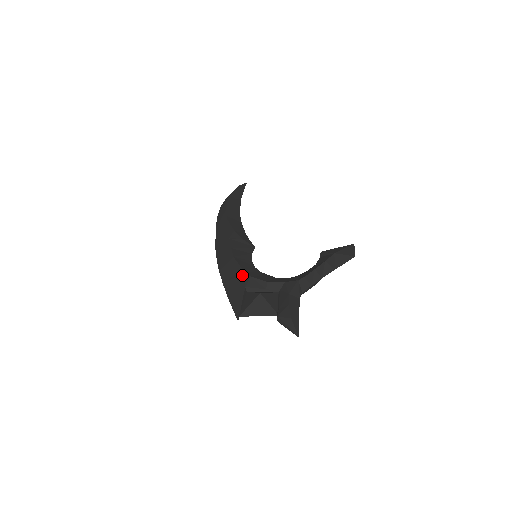
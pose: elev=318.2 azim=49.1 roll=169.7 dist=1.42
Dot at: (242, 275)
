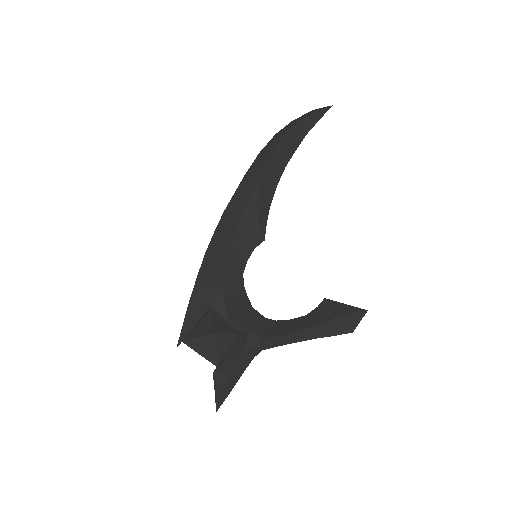
Dot at: (218, 287)
